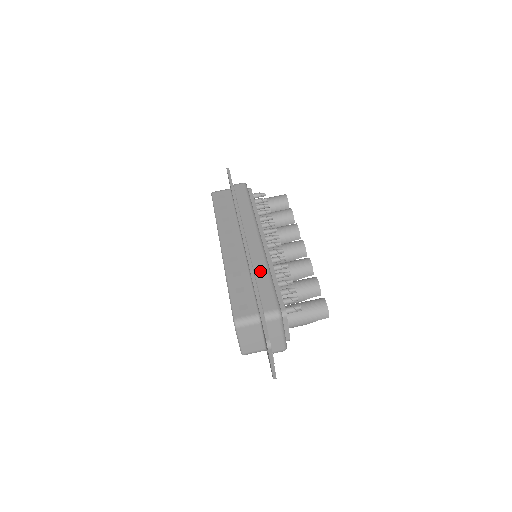
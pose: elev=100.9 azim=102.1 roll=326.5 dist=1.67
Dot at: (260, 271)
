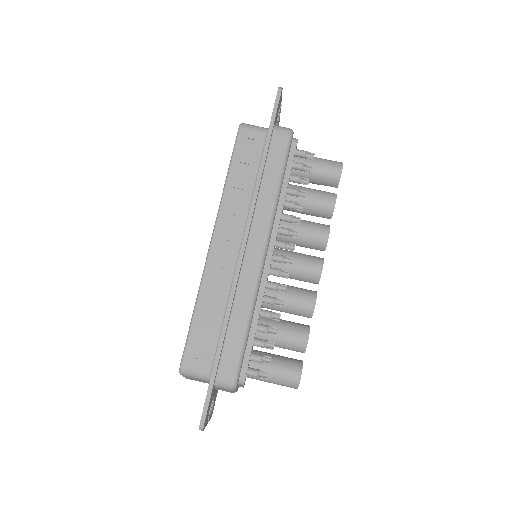
Dot at: (240, 312)
